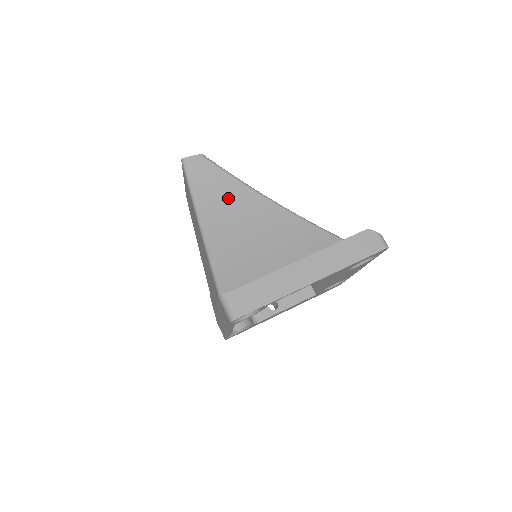
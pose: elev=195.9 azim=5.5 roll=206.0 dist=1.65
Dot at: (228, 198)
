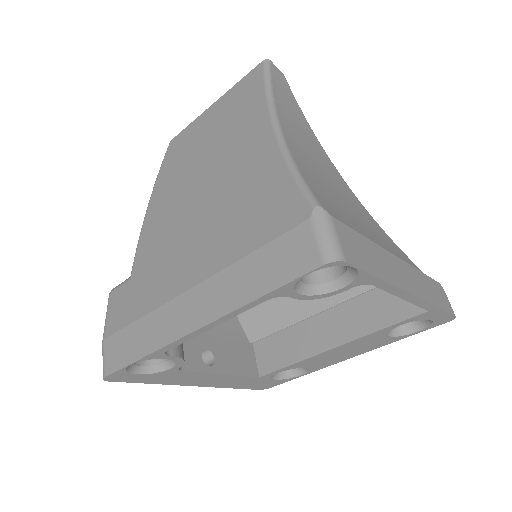
Dot at: (307, 138)
